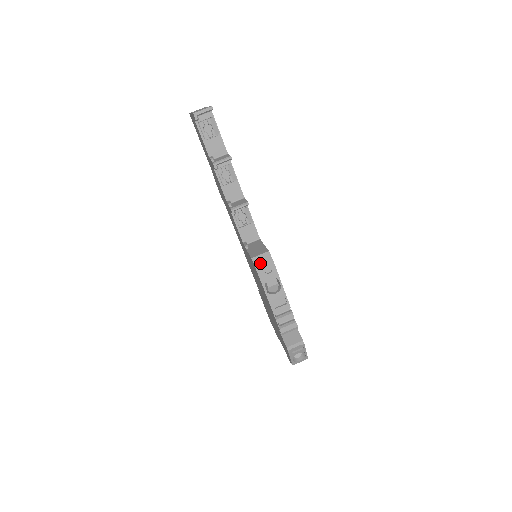
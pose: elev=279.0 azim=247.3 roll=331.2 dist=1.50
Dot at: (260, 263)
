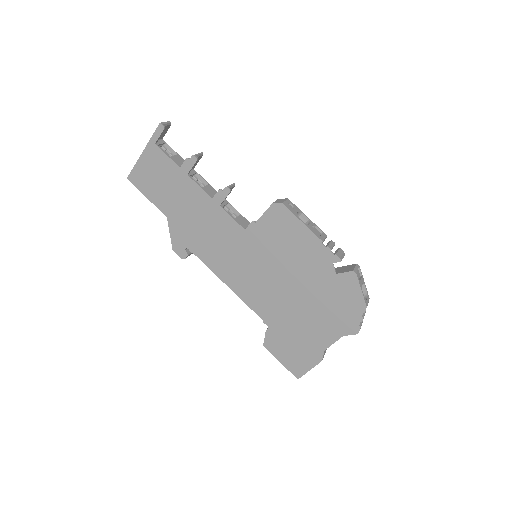
Dot at: (282, 201)
